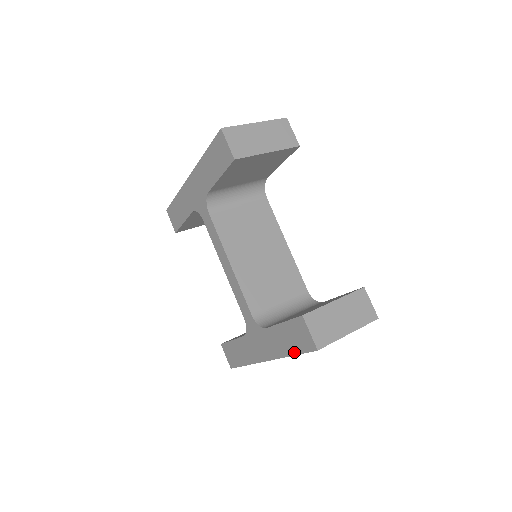
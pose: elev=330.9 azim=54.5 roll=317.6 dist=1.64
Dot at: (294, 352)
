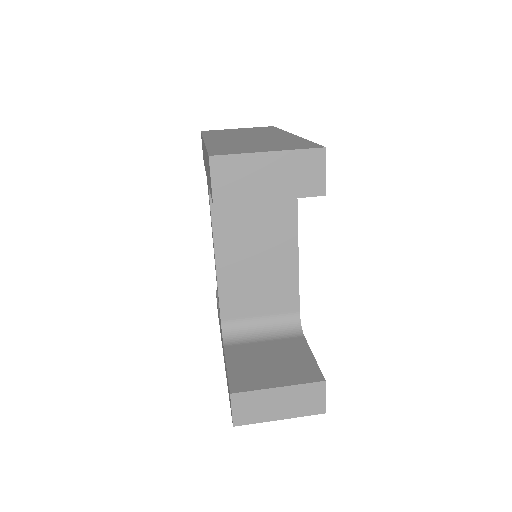
Dot at: occluded
